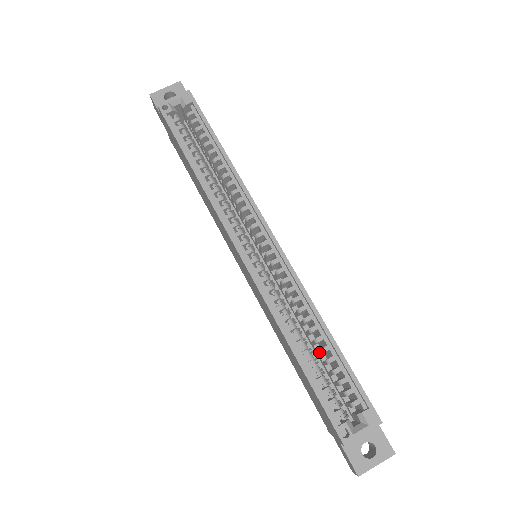
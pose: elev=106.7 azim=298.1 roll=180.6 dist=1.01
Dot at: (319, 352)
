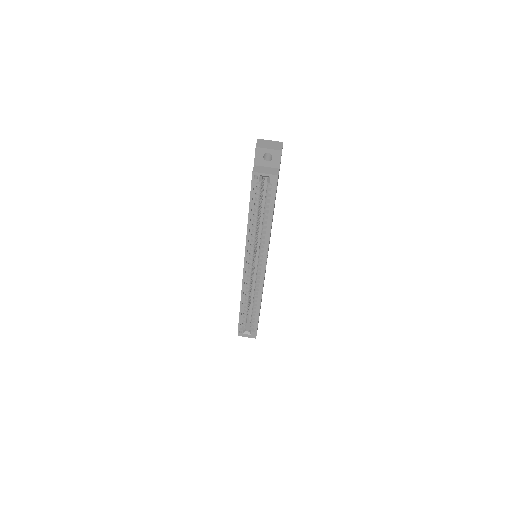
Dot at: (252, 306)
